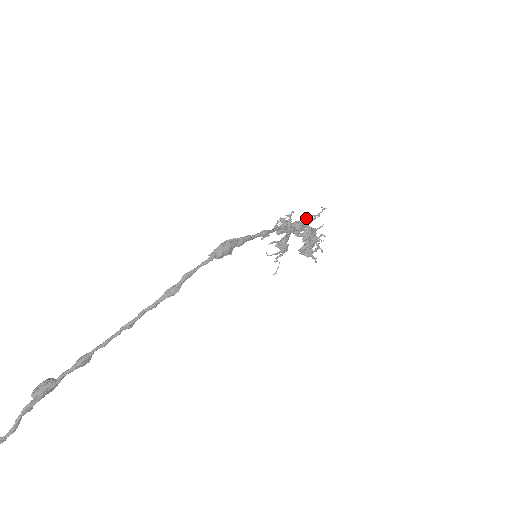
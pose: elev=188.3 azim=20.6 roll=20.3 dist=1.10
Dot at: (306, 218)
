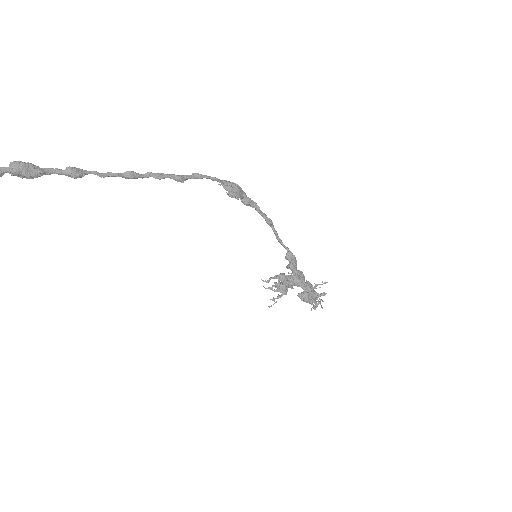
Dot at: occluded
